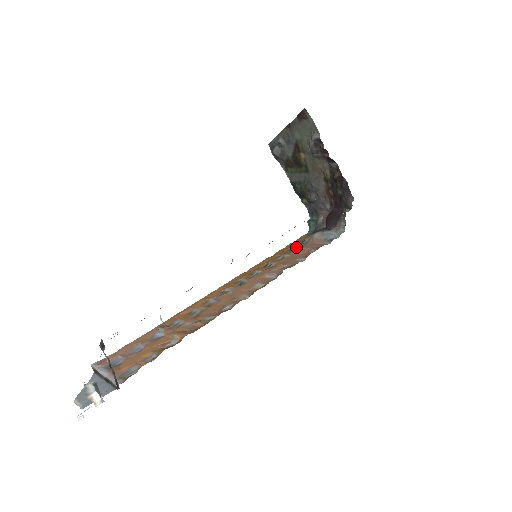
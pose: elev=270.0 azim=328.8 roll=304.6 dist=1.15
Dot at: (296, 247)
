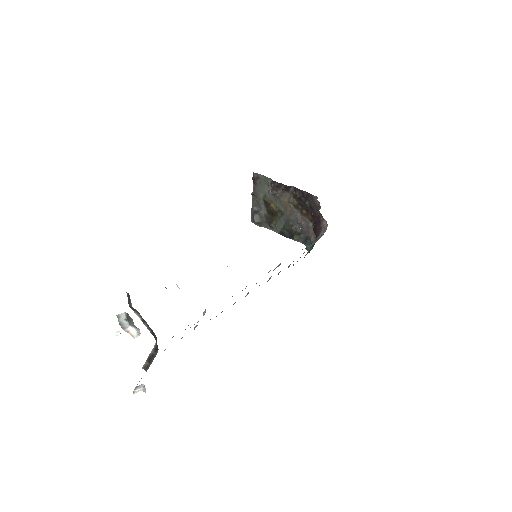
Dot at: occluded
